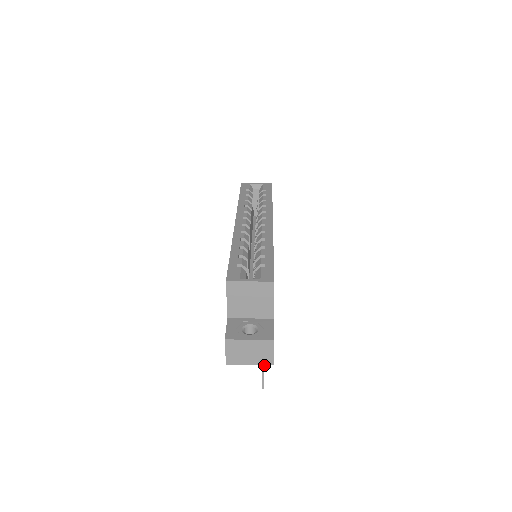
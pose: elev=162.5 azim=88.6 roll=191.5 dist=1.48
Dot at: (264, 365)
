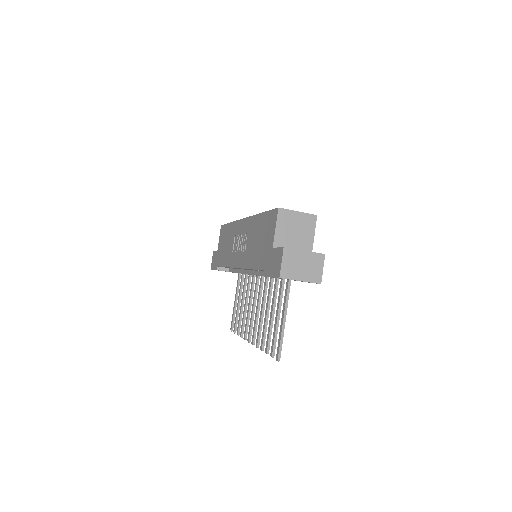
Dot at: (268, 353)
